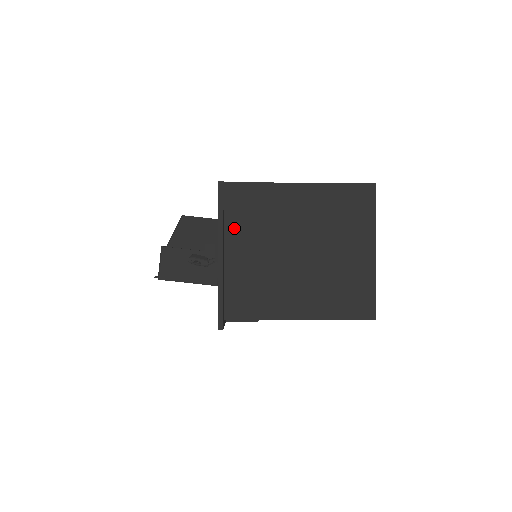
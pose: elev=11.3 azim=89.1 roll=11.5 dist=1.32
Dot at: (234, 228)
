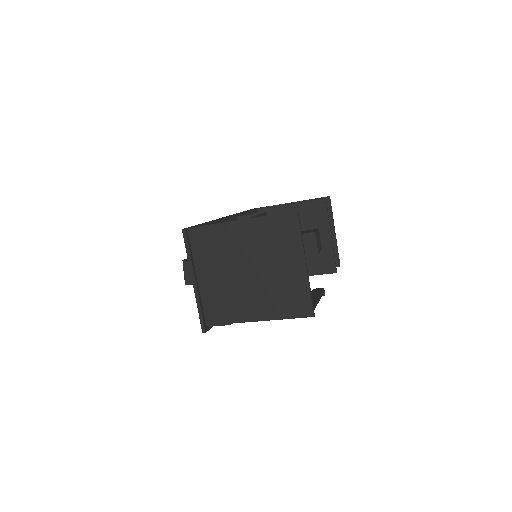
Dot at: (200, 260)
